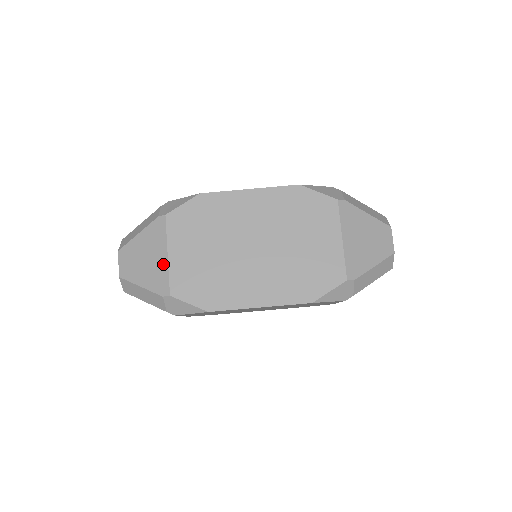
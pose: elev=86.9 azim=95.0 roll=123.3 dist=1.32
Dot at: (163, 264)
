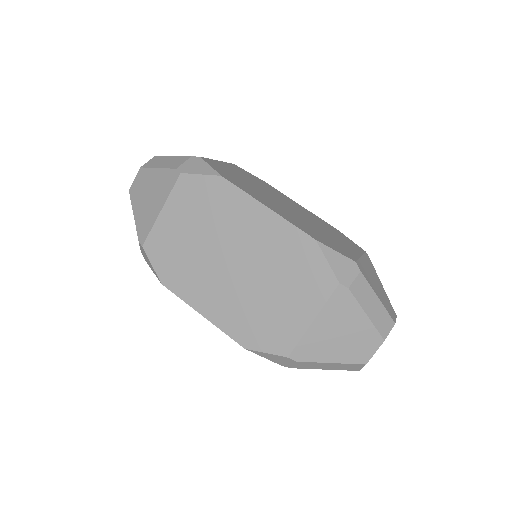
Dot at: (154, 215)
